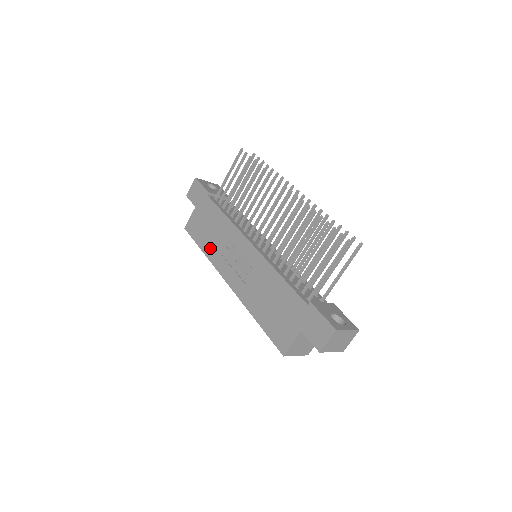
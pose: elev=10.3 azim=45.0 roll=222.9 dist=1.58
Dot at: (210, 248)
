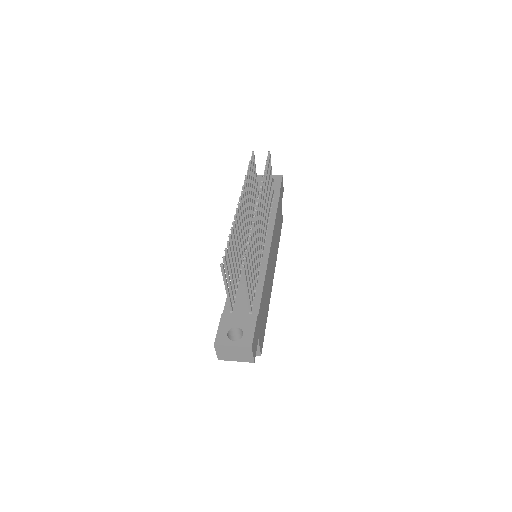
Dot at: occluded
